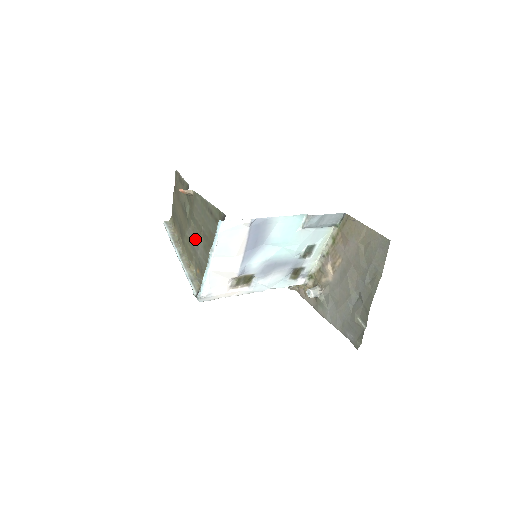
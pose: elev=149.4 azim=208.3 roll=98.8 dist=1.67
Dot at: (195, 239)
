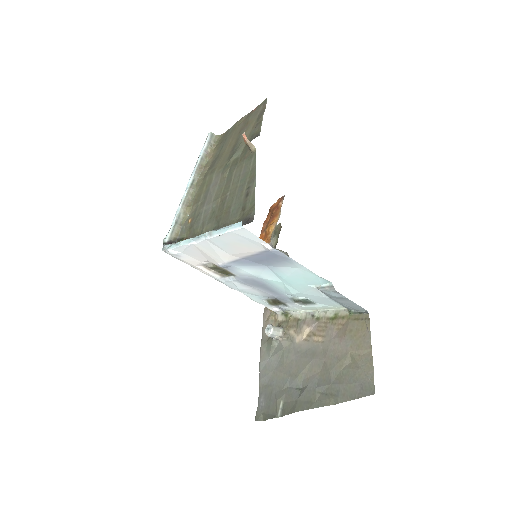
Dot at: (214, 191)
